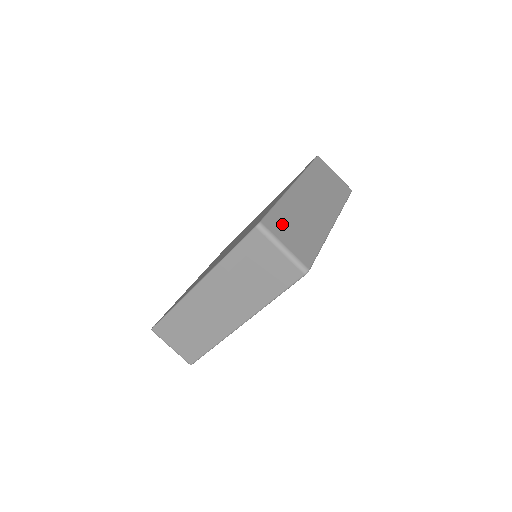
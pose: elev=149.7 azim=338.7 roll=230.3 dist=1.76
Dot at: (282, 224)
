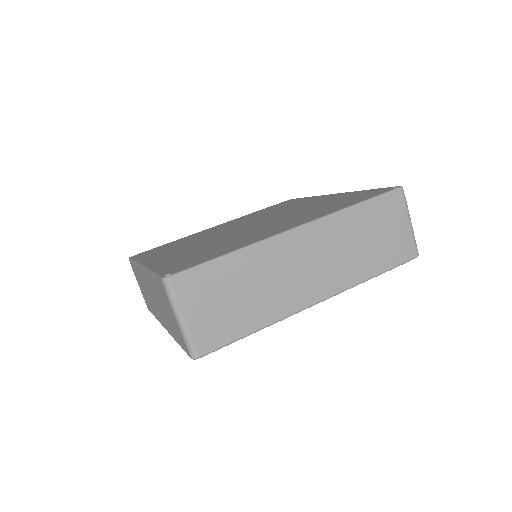
Dot at: (208, 287)
